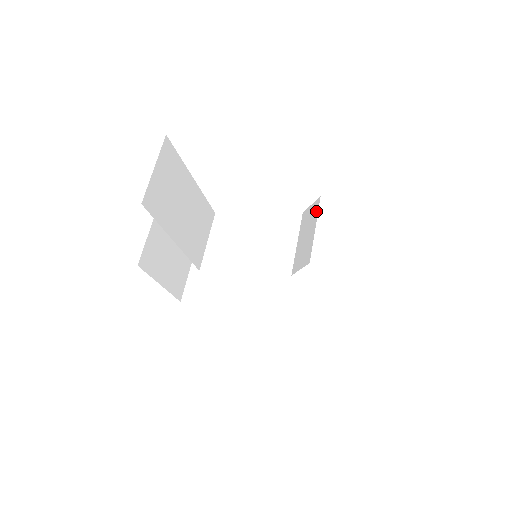
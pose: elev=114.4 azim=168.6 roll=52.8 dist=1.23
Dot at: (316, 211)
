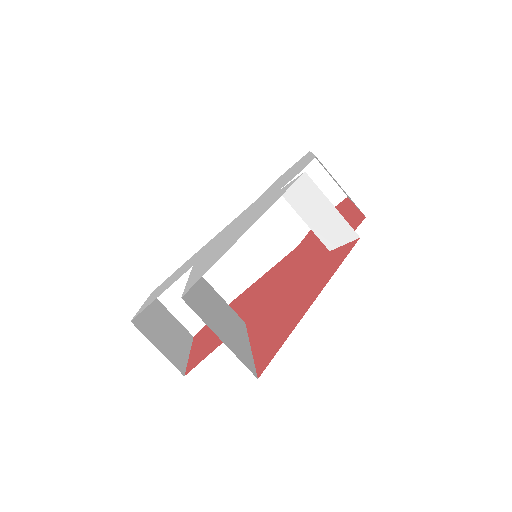
Dot at: (314, 188)
